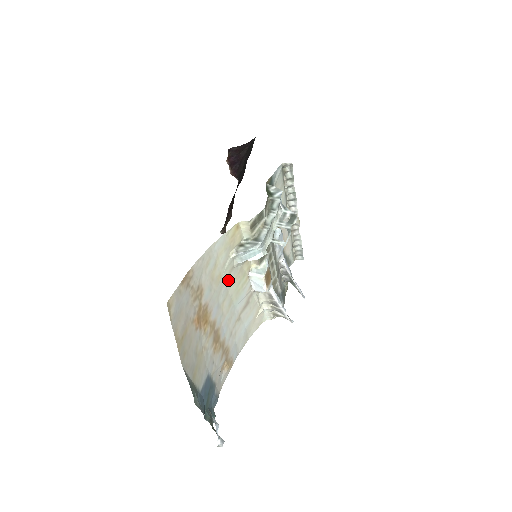
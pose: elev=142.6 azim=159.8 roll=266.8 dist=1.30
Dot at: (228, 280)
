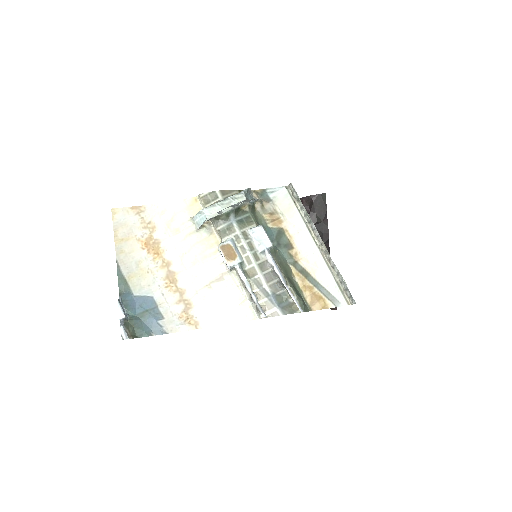
Dot at: (190, 239)
